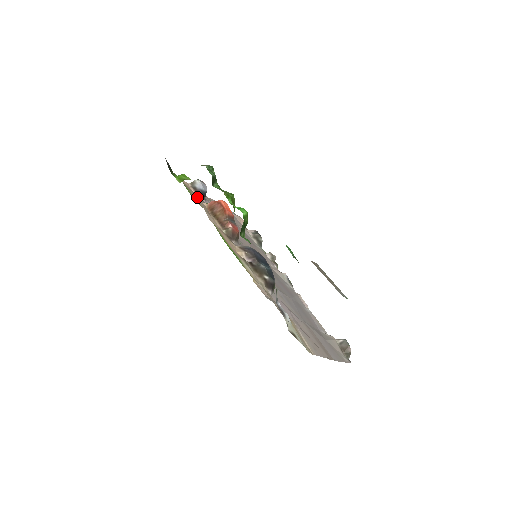
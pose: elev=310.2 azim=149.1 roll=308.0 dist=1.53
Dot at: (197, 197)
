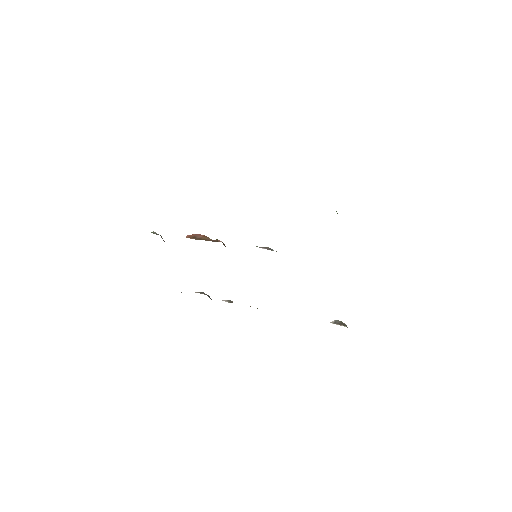
Dot at: occluded
